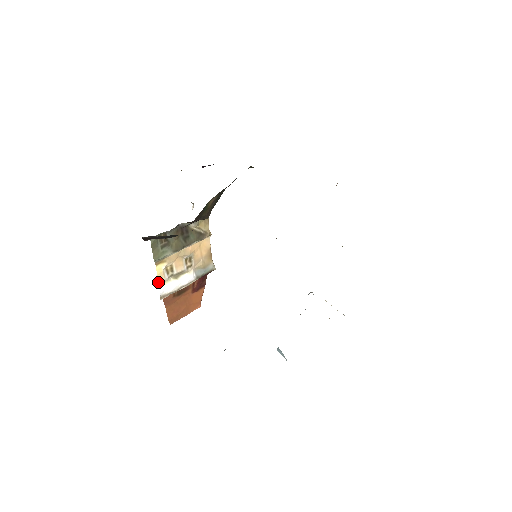
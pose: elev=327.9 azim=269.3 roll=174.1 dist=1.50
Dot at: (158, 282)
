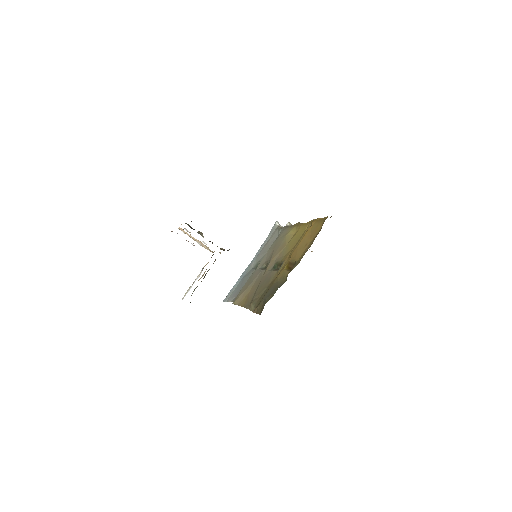
Dot at: occluded
